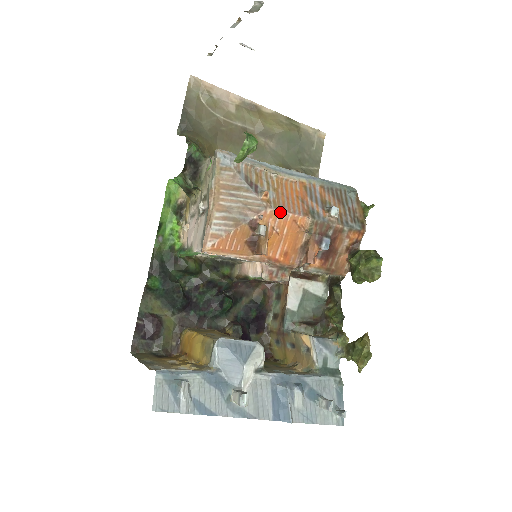
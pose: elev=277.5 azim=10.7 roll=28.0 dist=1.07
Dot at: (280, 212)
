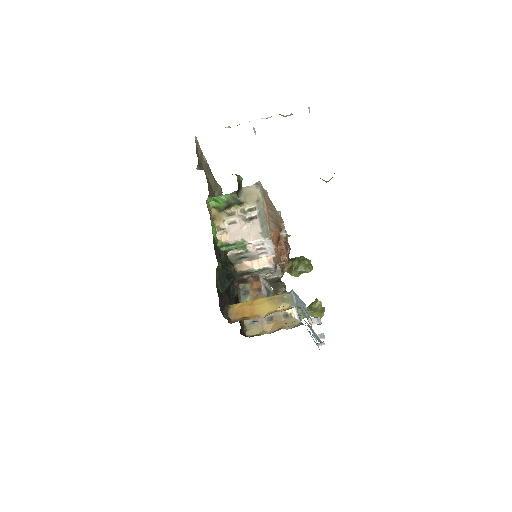
Dot at: occluded
